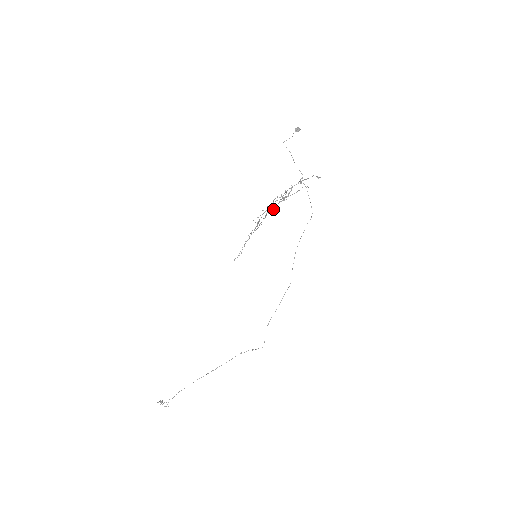
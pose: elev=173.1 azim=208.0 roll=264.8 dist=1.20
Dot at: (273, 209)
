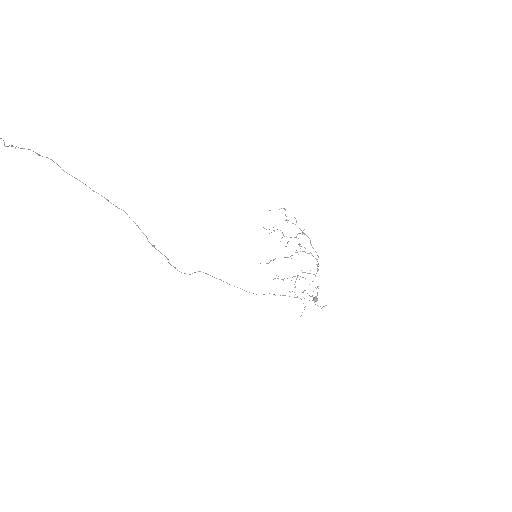
Dot at: occluded
